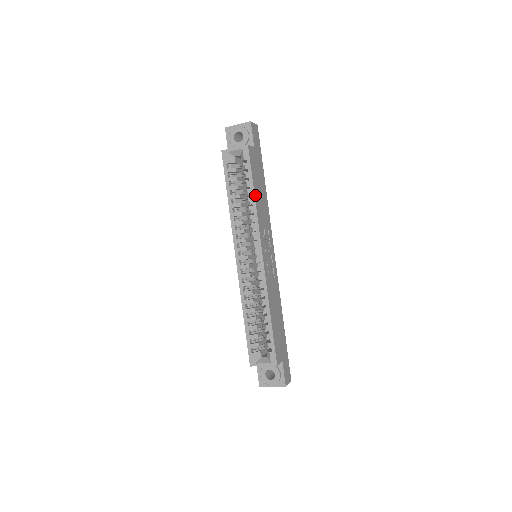
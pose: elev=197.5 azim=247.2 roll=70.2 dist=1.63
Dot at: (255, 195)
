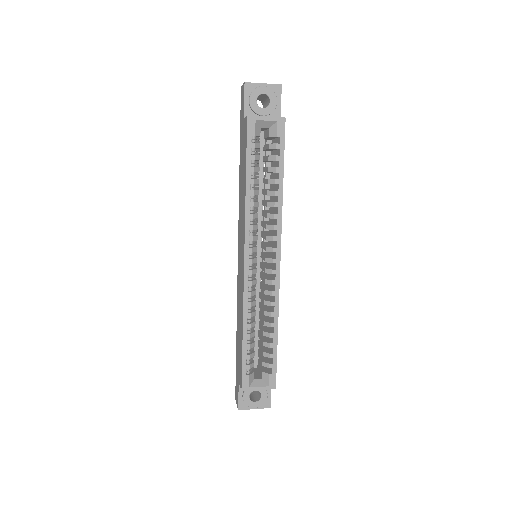
Dot at: (282, 184)
